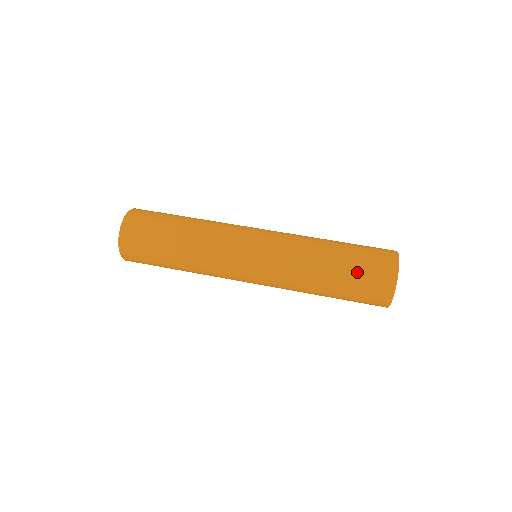
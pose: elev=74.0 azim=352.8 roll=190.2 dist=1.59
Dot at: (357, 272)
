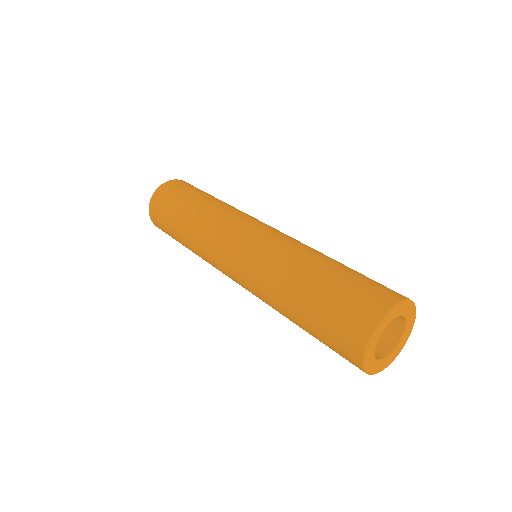
Dot at: (327, 306)
